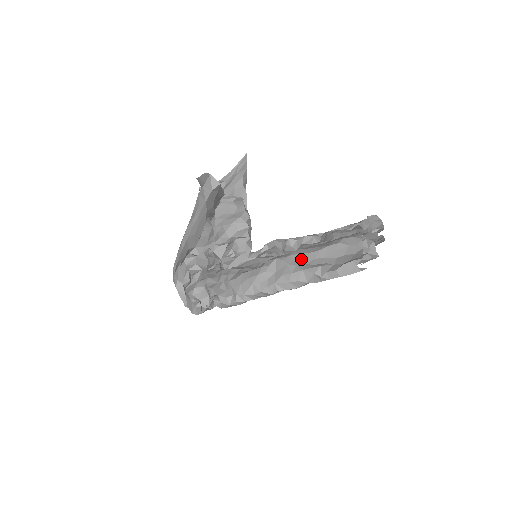
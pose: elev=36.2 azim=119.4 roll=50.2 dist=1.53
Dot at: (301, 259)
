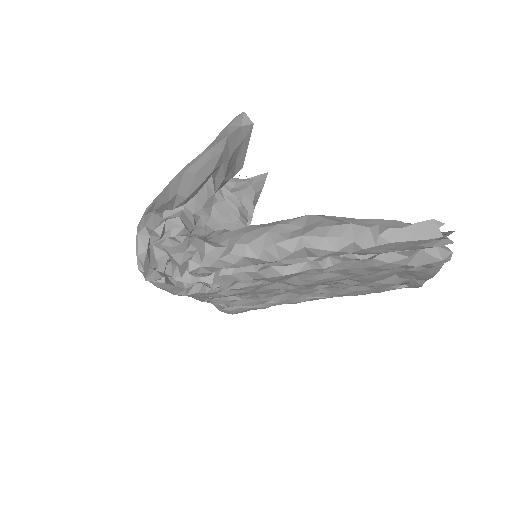
Dot at: (346, 220)
